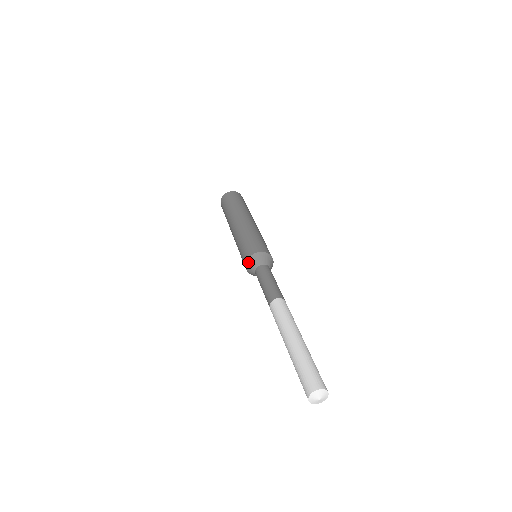
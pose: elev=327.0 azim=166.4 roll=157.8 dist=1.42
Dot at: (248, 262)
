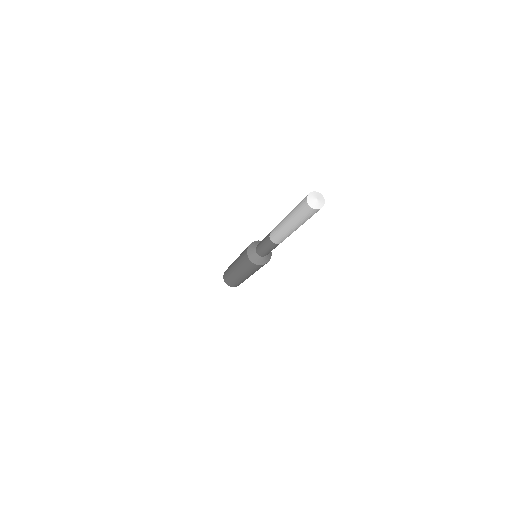
Dot at: (255, 241)
